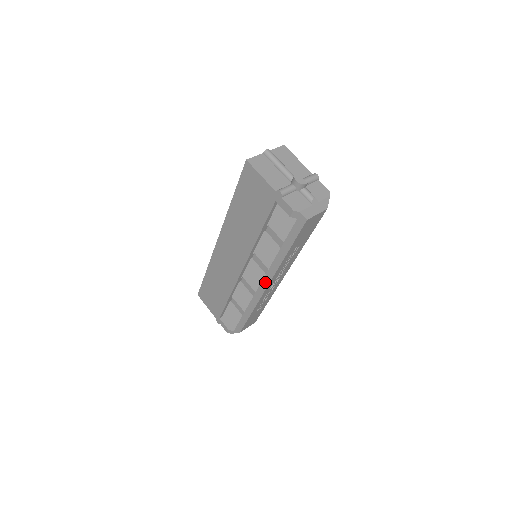
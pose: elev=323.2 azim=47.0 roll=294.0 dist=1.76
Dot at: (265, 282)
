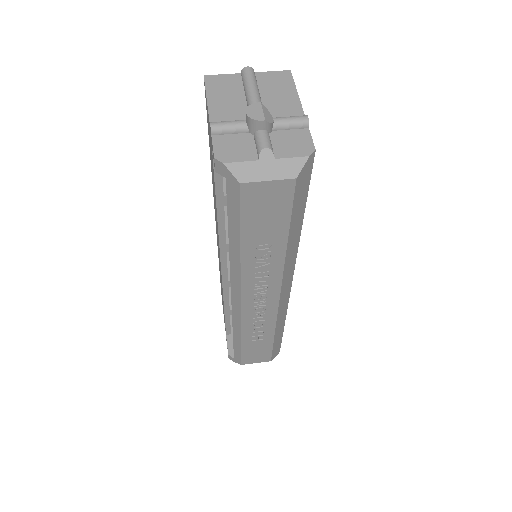
Dot at: (235, 293)
